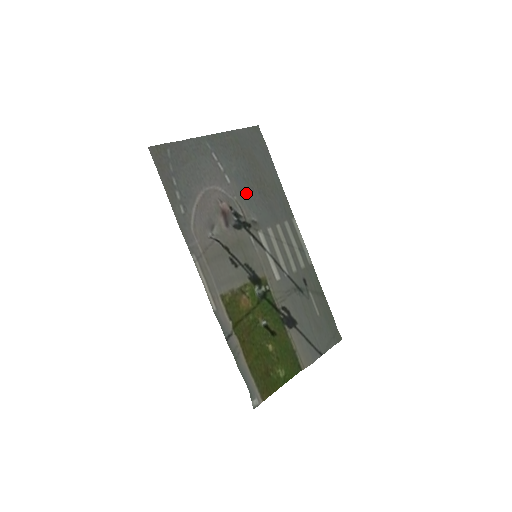
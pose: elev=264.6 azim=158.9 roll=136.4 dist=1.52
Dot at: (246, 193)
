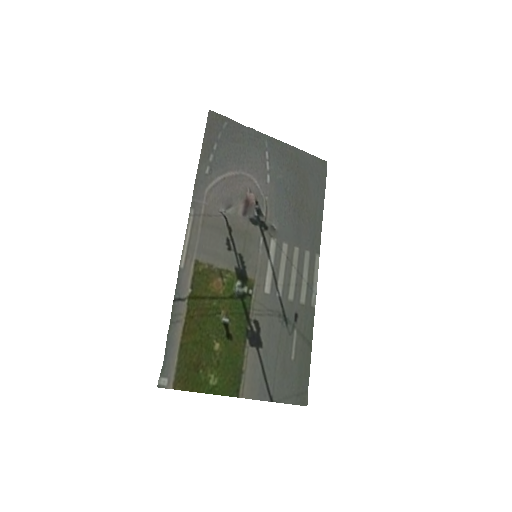
Dot at: (280, 202)
